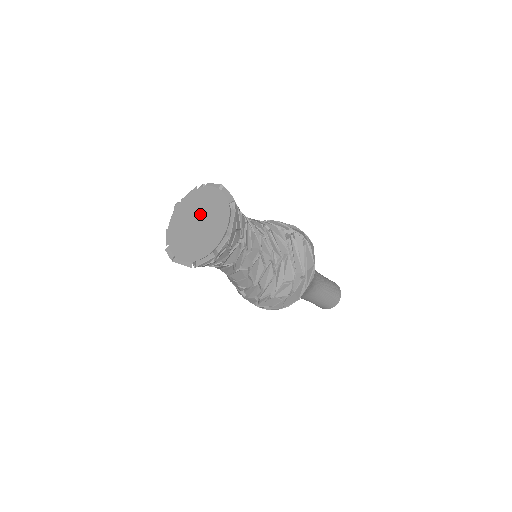
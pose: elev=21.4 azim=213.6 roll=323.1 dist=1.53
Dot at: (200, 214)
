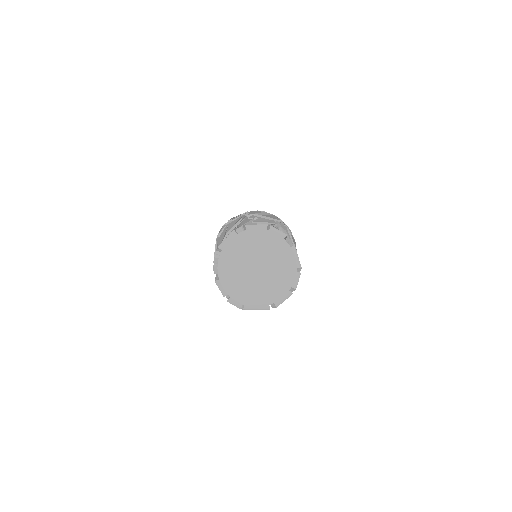
Dot at: (256, 259)
